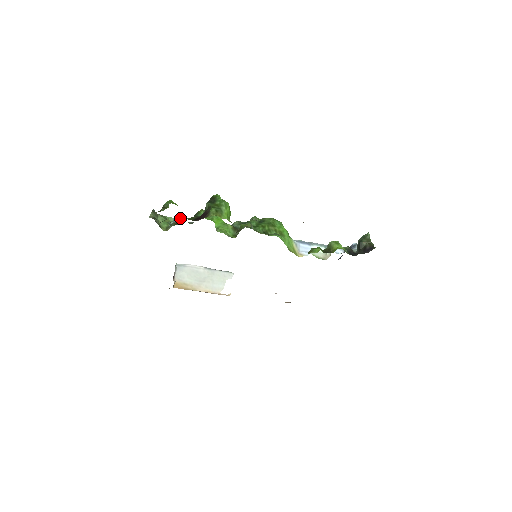
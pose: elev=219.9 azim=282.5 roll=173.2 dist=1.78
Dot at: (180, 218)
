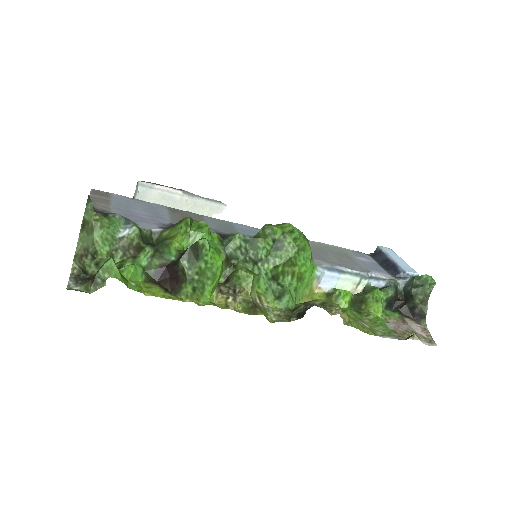
Dot at: (134, 240)
